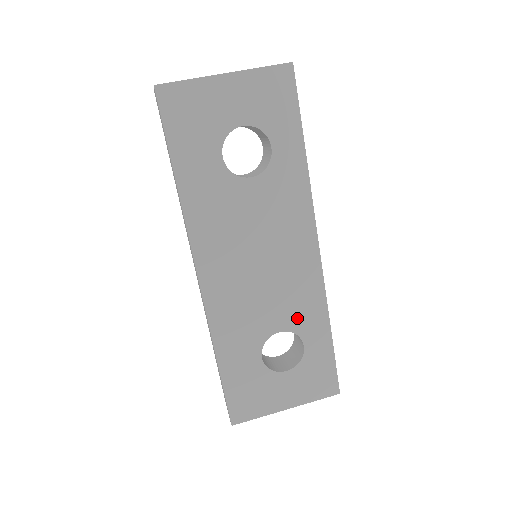
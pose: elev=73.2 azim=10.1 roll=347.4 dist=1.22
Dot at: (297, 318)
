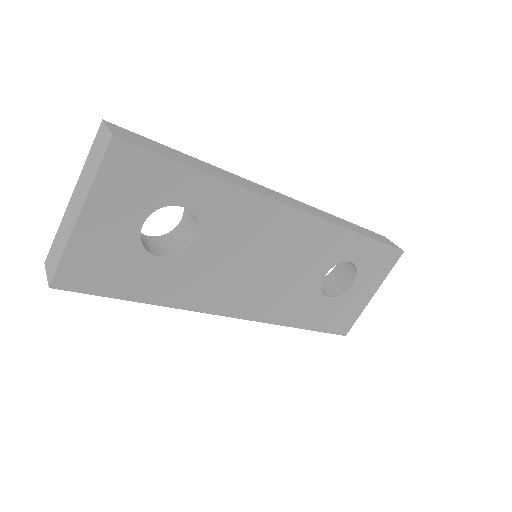
Dot at: (329, 257)
